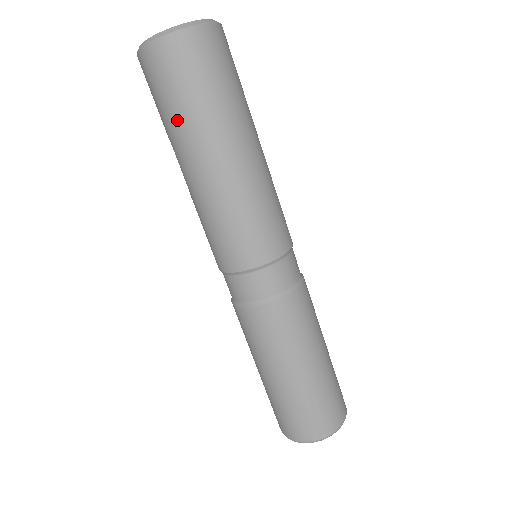
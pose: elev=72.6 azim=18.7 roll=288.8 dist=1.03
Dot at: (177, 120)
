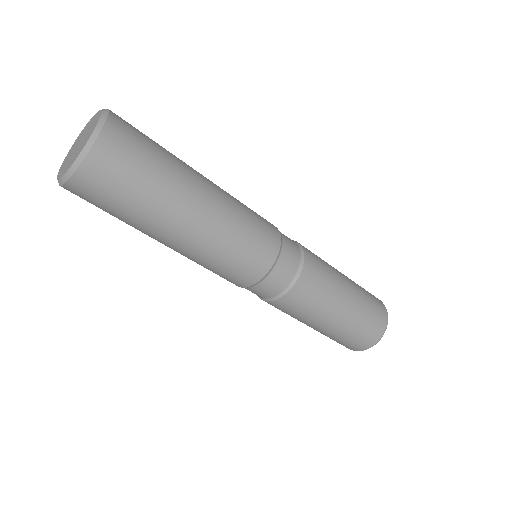
Dot at: occluded
